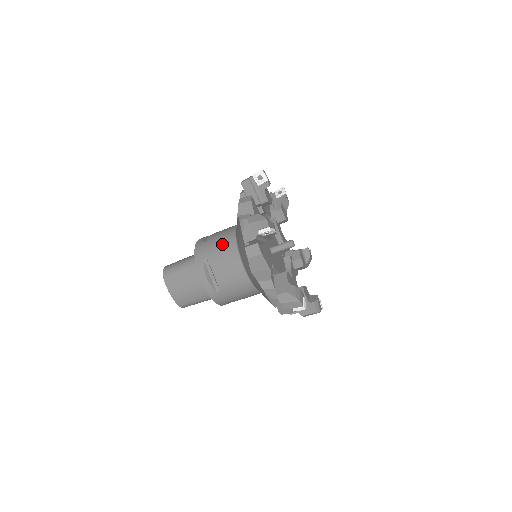
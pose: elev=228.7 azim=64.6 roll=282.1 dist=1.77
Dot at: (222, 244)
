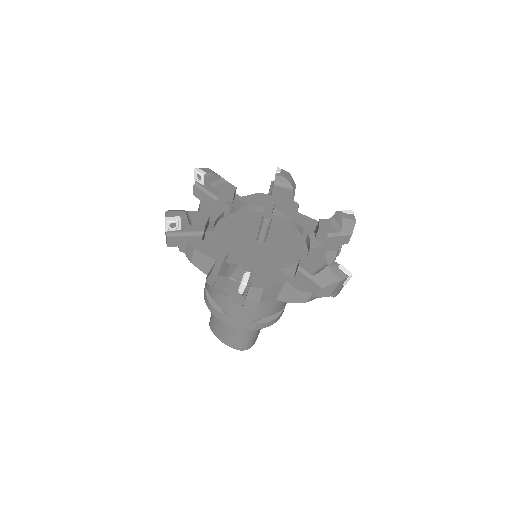
Dot at: occluded
